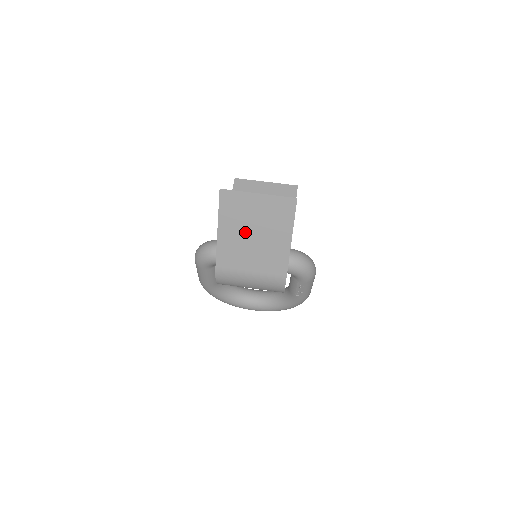
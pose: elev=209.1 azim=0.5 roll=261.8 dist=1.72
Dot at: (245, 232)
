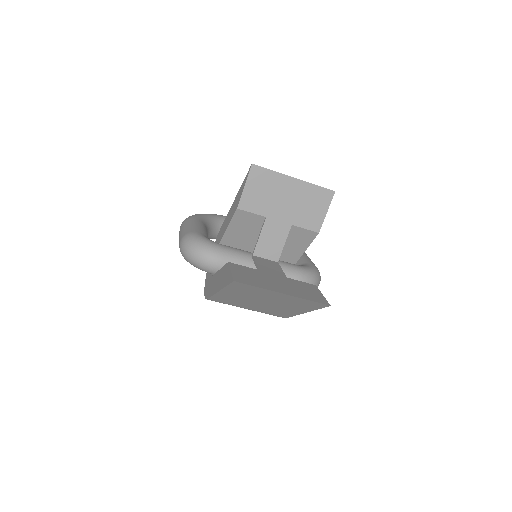
Dot at: (253, 299)
